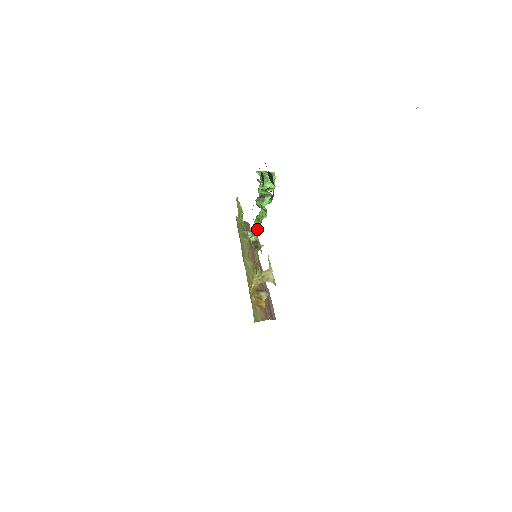
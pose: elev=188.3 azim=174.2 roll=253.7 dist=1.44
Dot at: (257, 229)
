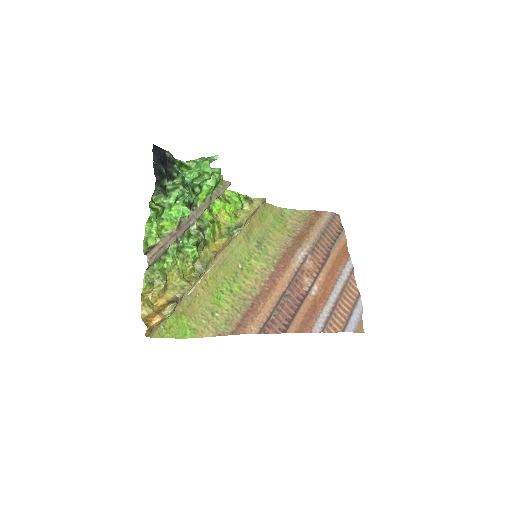
Dot at: (154, 232)
